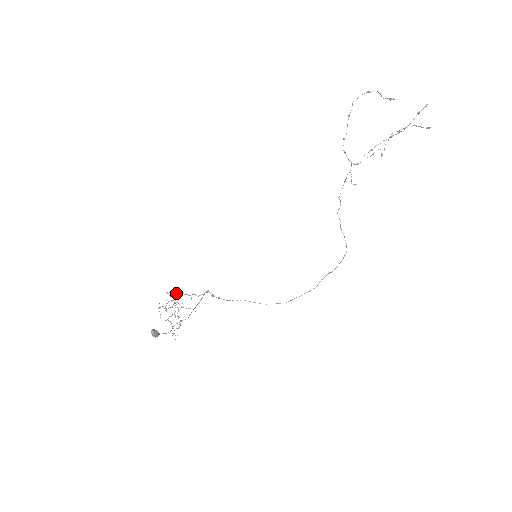
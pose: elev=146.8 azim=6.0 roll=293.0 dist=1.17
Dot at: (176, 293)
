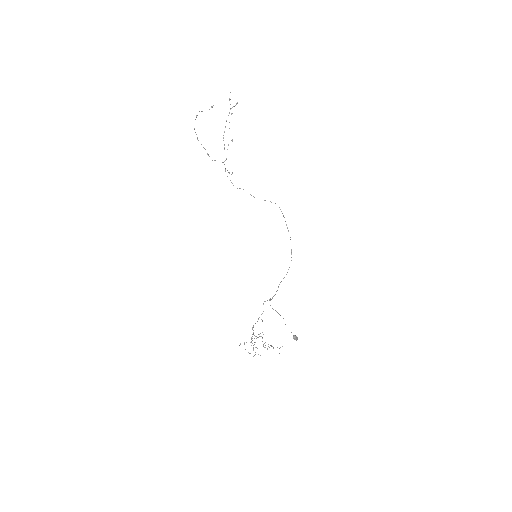
Dot at: occluded
